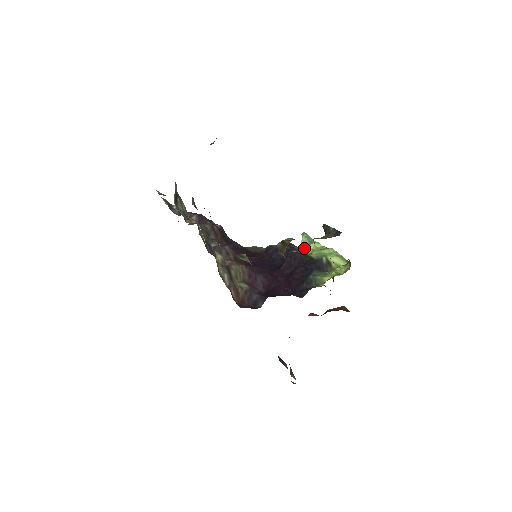
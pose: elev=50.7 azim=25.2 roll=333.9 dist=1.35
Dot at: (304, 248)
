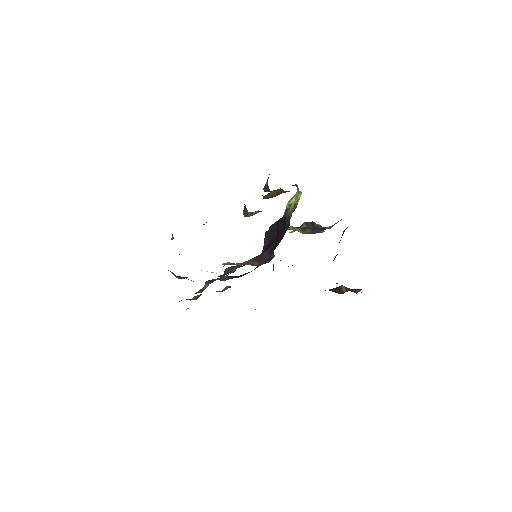
Dot at: occluded
